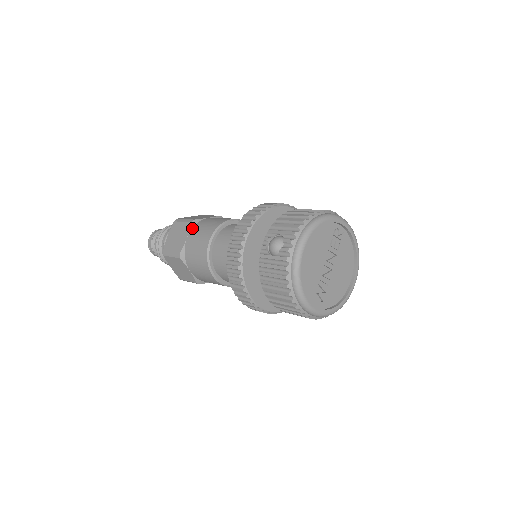
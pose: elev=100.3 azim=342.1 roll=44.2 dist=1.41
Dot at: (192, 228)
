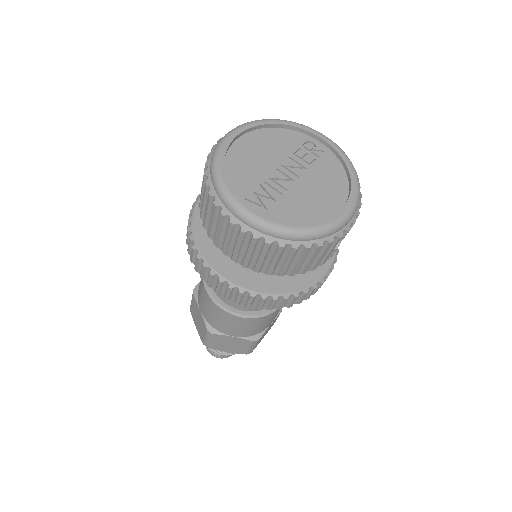
Dot at: occluded
